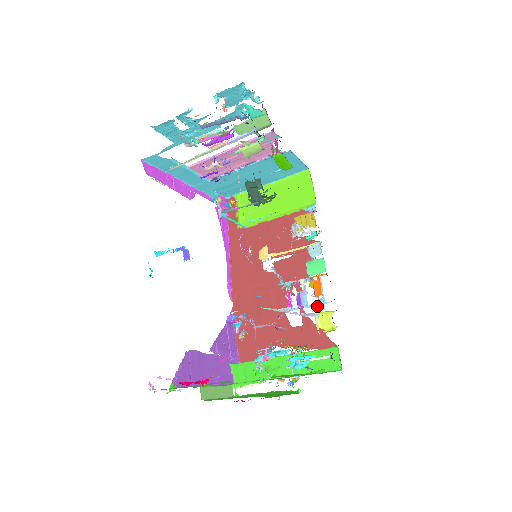
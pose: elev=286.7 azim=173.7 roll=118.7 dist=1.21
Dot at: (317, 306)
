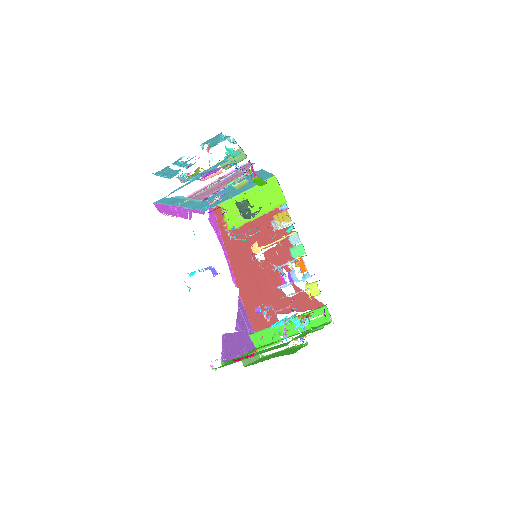
Dot at: occluded
